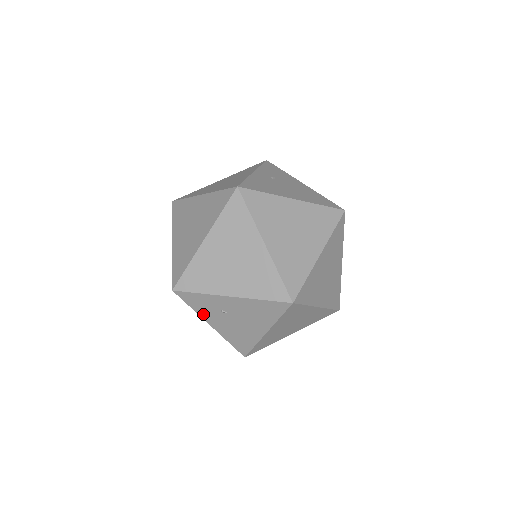
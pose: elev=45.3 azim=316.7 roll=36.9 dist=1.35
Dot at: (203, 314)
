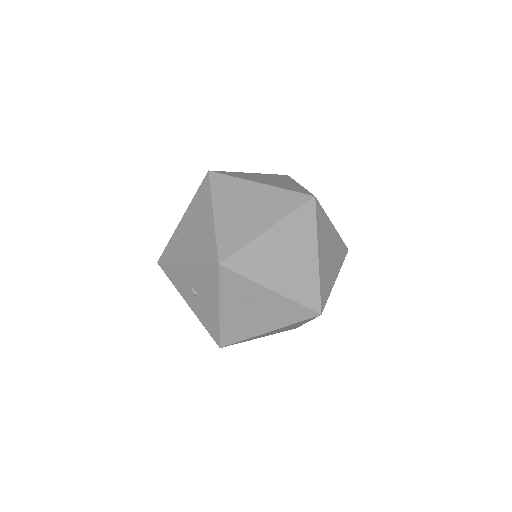
Dot at: (225, 296)
